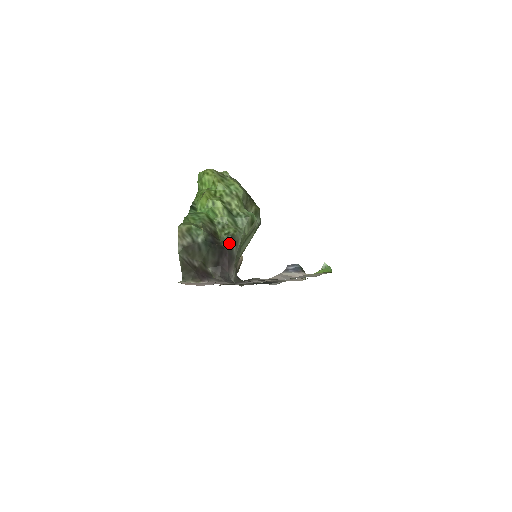
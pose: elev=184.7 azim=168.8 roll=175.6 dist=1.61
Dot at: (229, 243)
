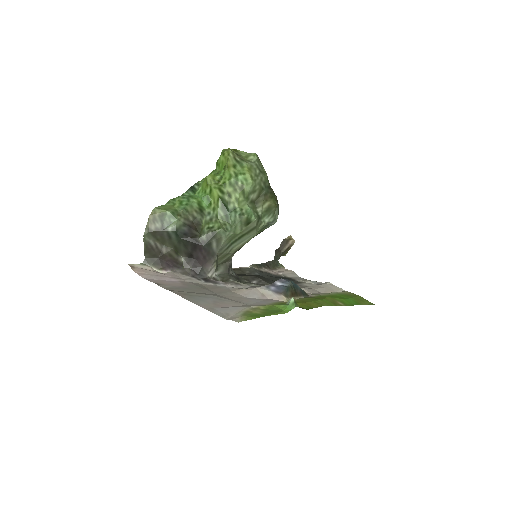
Dot at: (207, 239)
